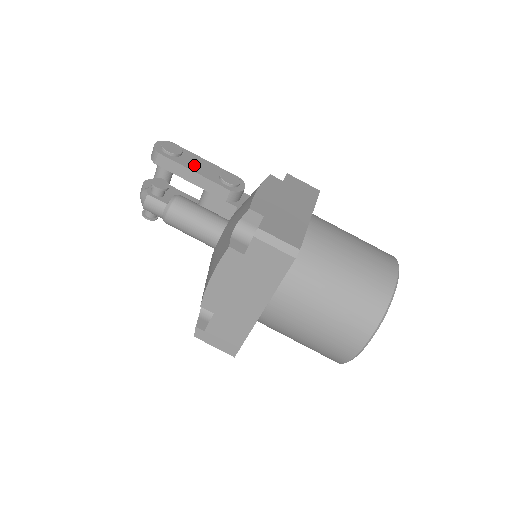
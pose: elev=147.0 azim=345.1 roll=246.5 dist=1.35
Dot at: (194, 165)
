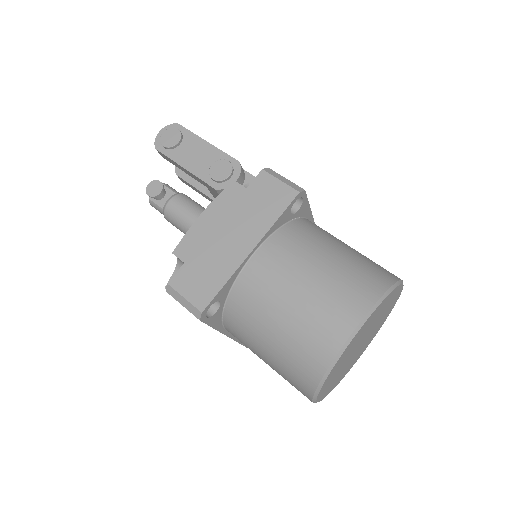
Dot at: (188, 157)
